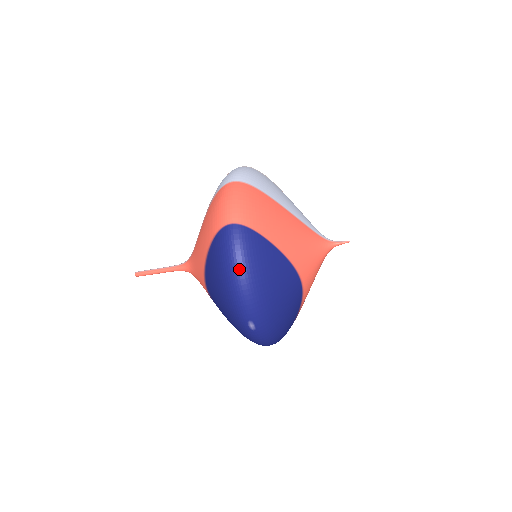
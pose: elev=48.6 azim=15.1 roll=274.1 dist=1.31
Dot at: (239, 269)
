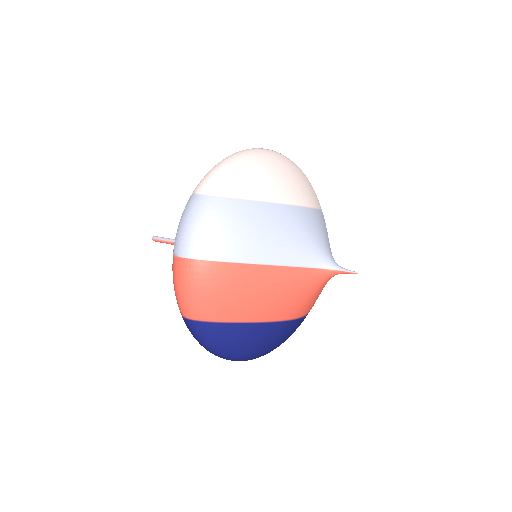
Dot at: (210, 351)
